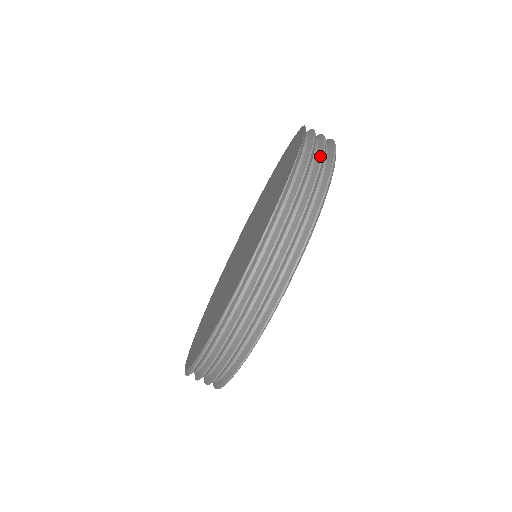
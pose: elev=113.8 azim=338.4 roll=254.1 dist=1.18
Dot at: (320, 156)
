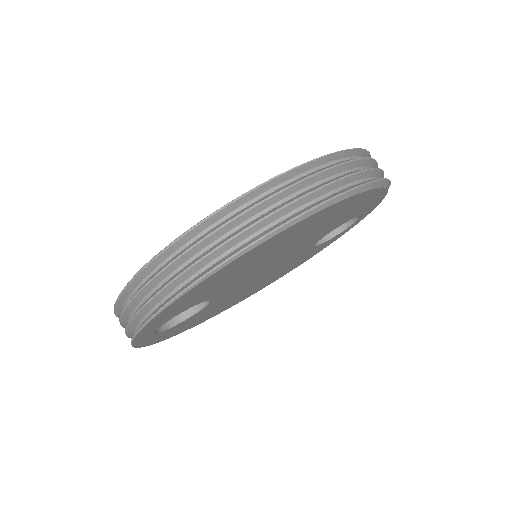
Dot at: (355, 171)
